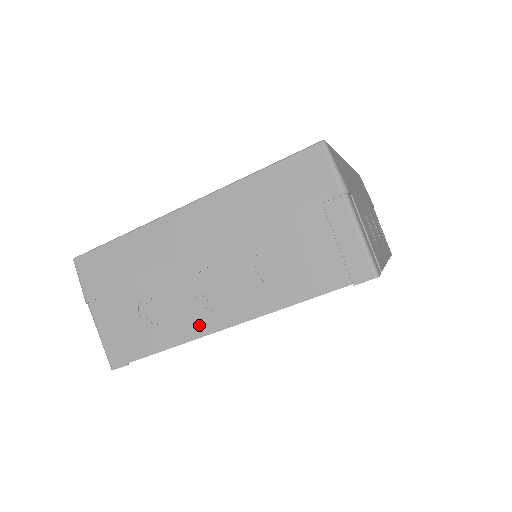
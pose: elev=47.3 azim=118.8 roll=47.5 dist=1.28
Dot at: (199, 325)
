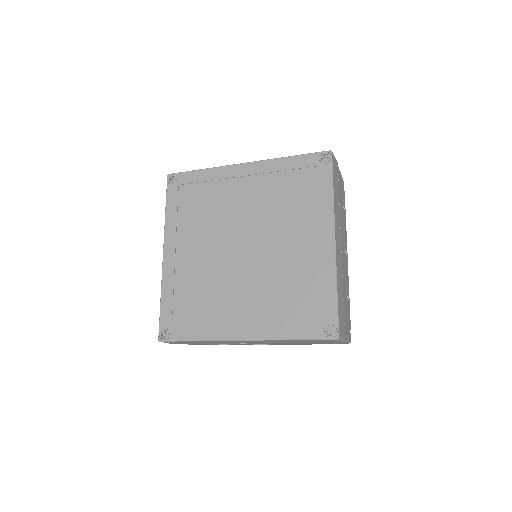
Dot at: occluded
